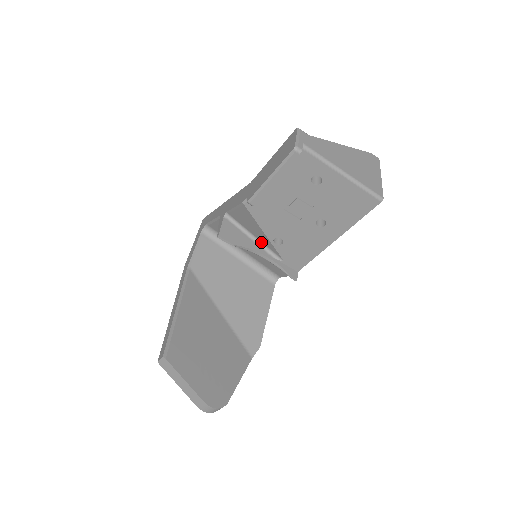
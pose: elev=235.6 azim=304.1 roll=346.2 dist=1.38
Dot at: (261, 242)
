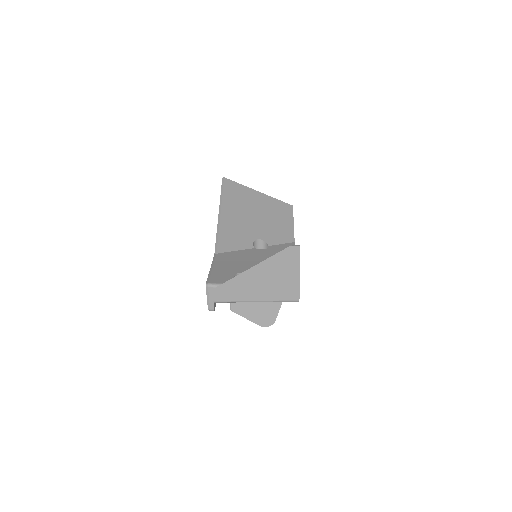
Dot at: occluded
